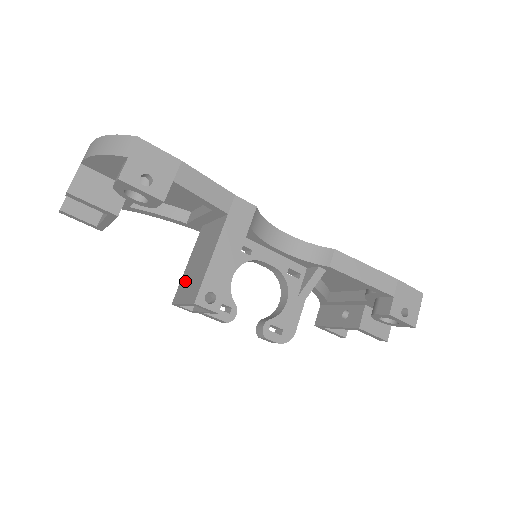
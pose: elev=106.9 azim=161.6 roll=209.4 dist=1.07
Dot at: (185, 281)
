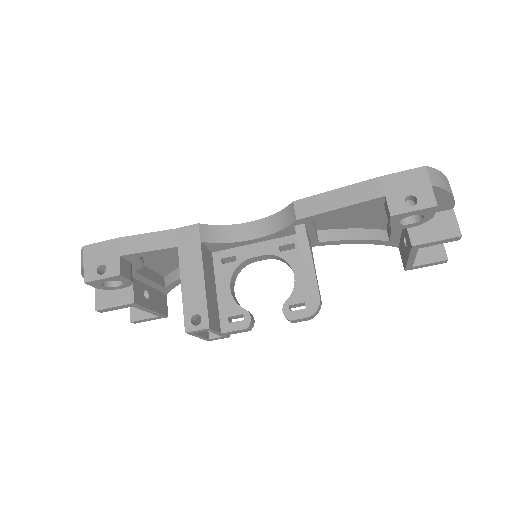
Dot at: occluded
